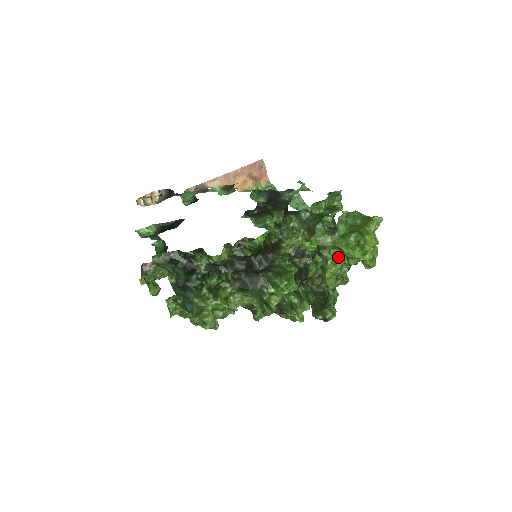
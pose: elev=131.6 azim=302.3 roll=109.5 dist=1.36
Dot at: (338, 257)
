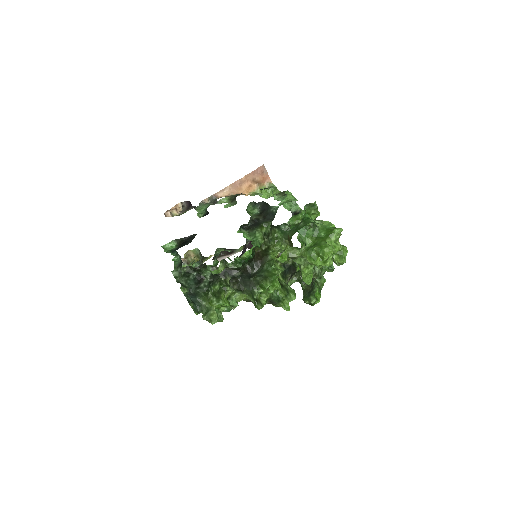
Dot at: occluded
